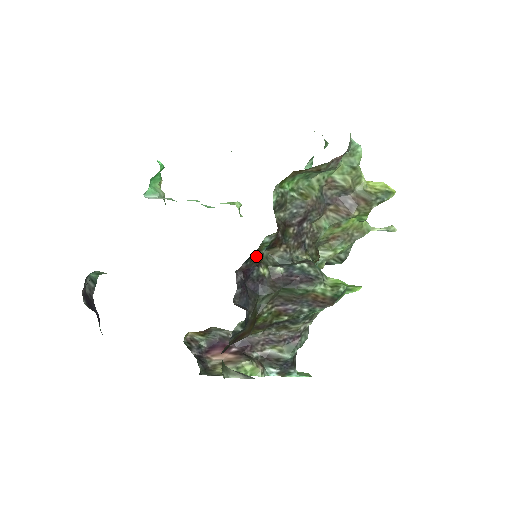
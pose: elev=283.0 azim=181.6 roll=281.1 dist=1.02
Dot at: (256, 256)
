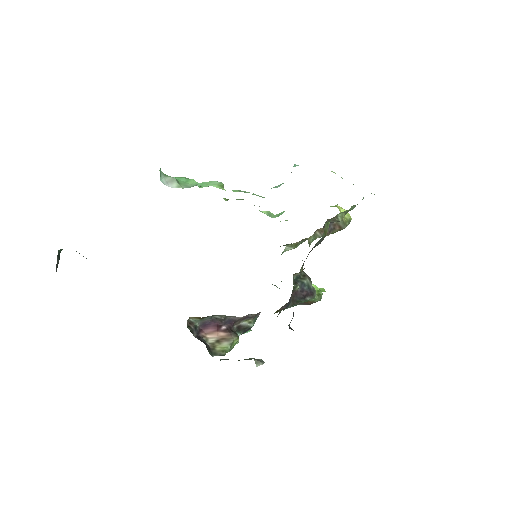
Dot at: occluded
